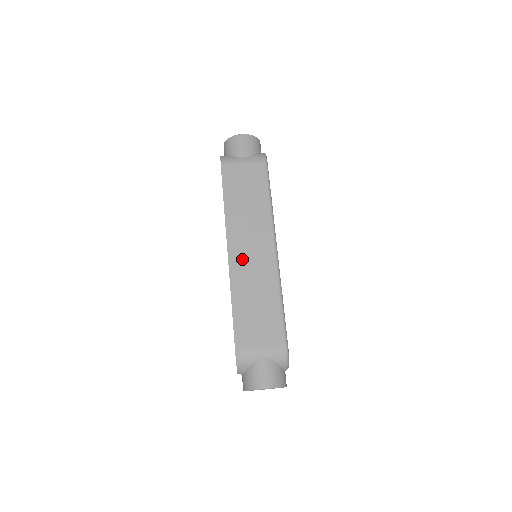
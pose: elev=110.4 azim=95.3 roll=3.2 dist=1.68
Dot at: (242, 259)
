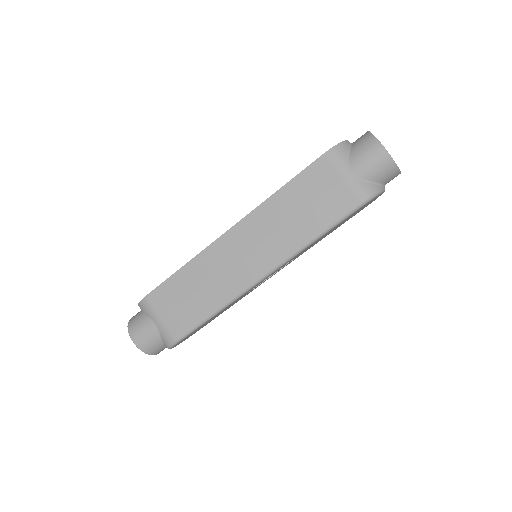
Dot at: (230, 250)
